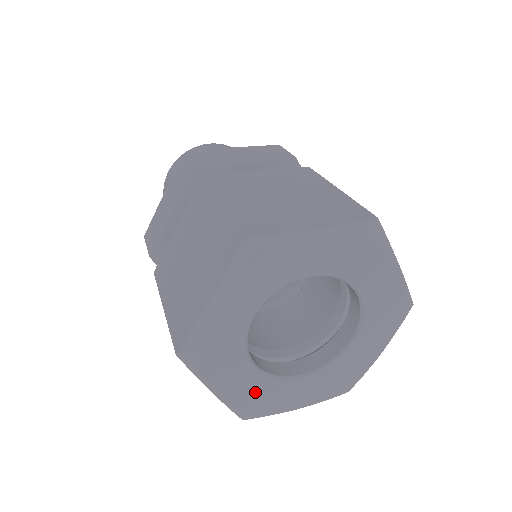
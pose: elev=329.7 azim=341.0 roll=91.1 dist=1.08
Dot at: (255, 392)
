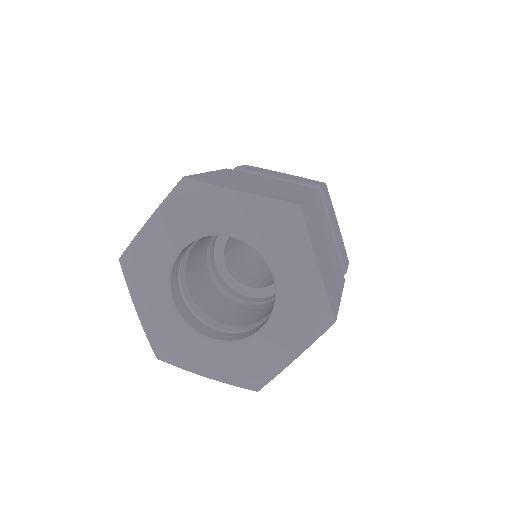
Dot at: (236, 362)
